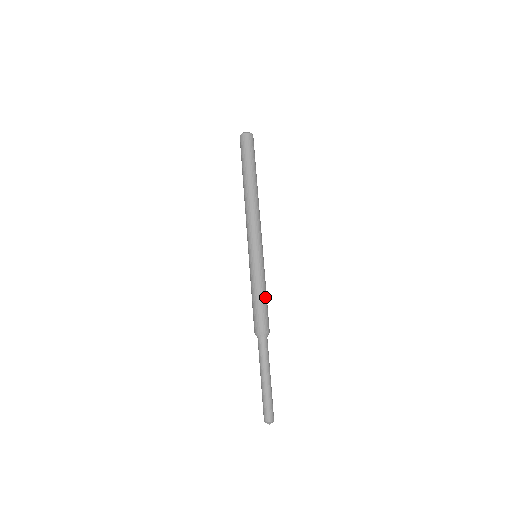
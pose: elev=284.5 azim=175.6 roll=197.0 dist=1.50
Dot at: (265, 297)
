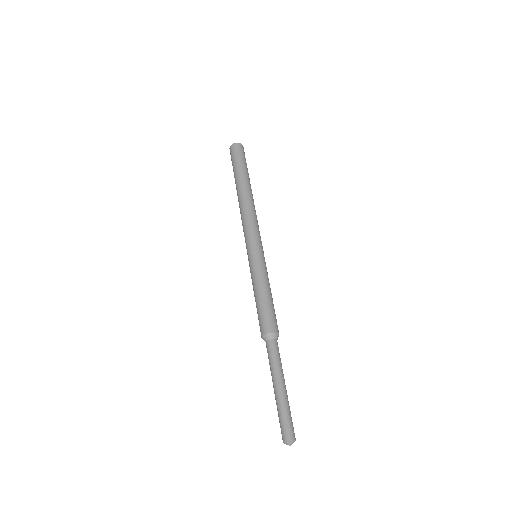
Dot at: (270, 296)
